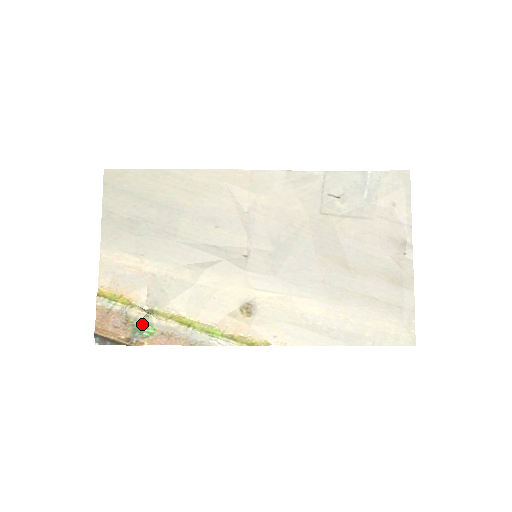
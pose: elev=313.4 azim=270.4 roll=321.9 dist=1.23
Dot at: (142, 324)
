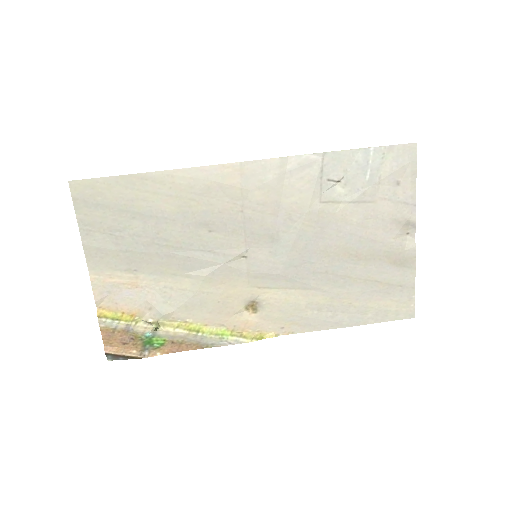
Dot at: (151, 337)
